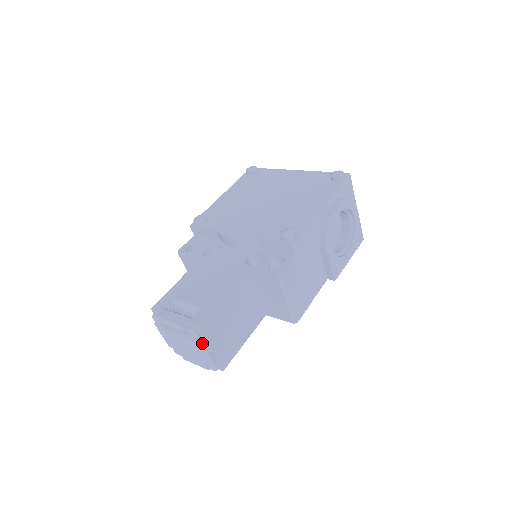
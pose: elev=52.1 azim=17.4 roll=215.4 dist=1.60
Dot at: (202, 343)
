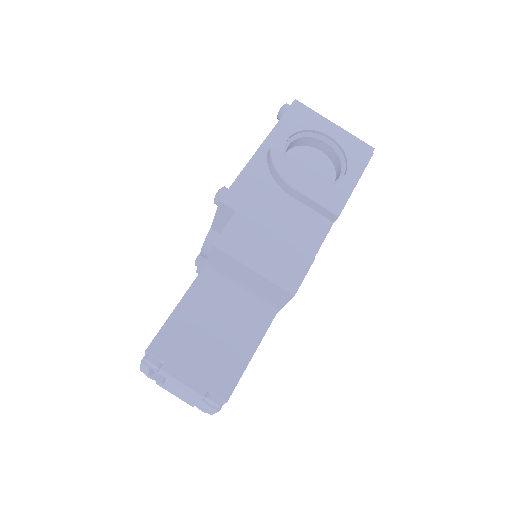
Dot at: (164, 370)
